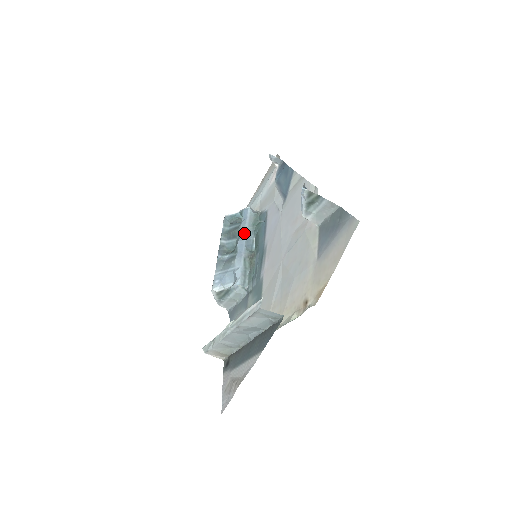
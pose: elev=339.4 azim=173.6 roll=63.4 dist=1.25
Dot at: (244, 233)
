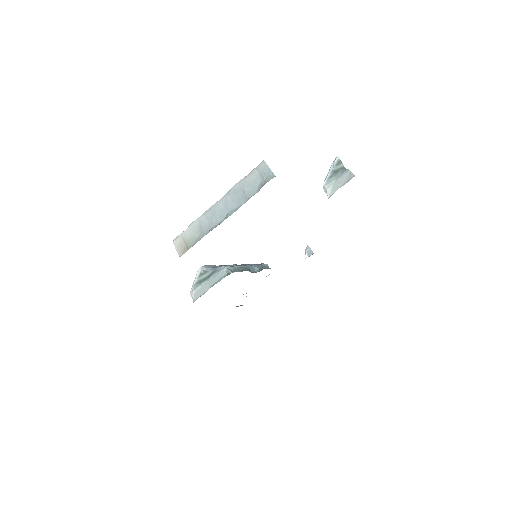
Dot at: (253, 264)
